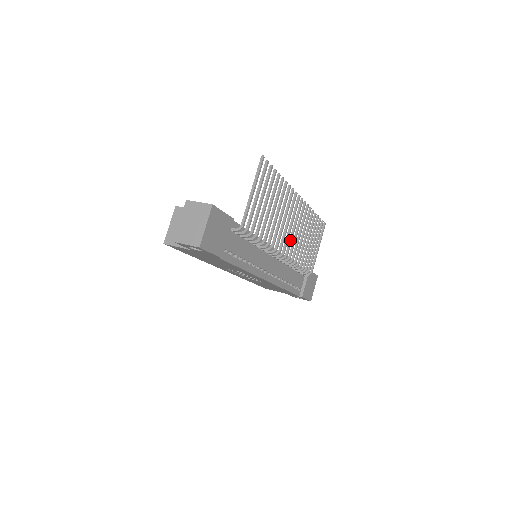
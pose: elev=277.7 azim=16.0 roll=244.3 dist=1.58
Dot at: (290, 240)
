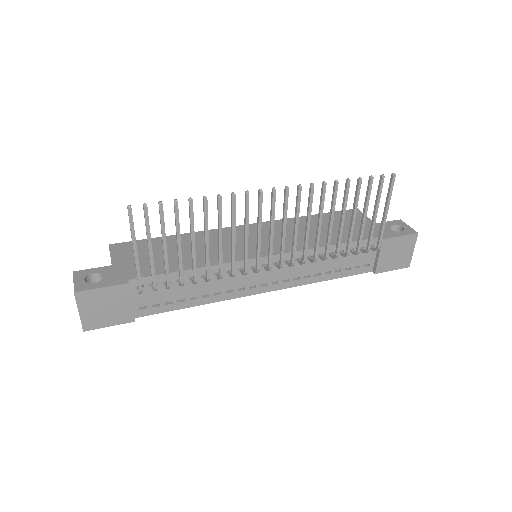
Dot at: (281, 246)
